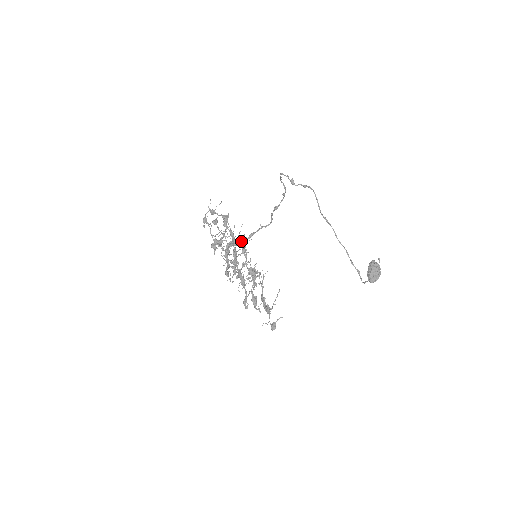
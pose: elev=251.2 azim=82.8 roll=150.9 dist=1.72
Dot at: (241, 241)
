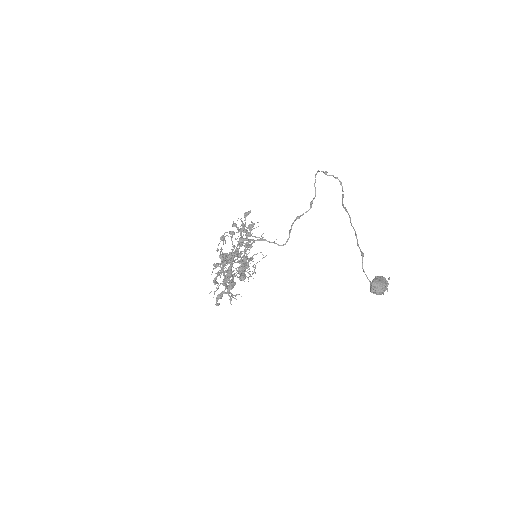
Dot at: (249, 232)
